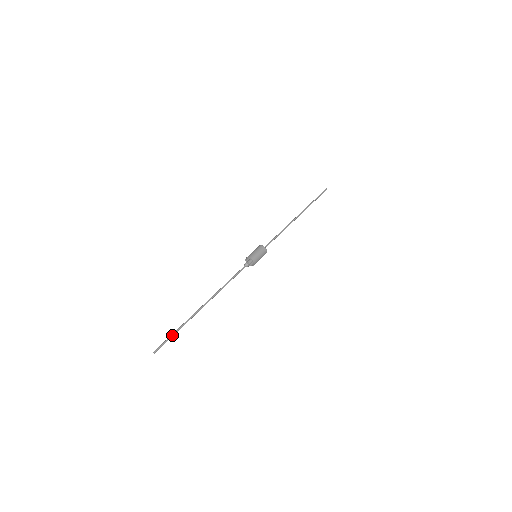
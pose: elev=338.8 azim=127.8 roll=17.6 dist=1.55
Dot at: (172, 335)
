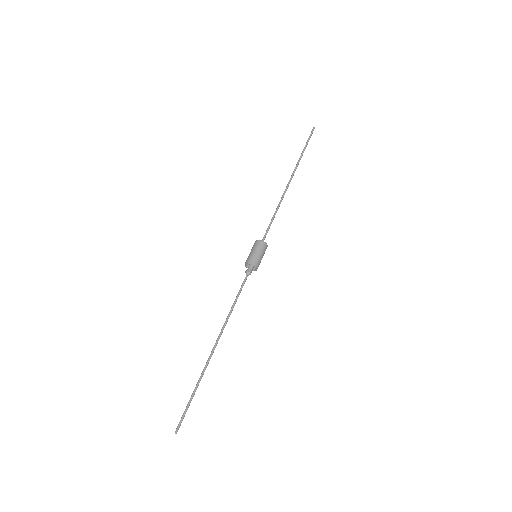
Dot at: (189, 402)
